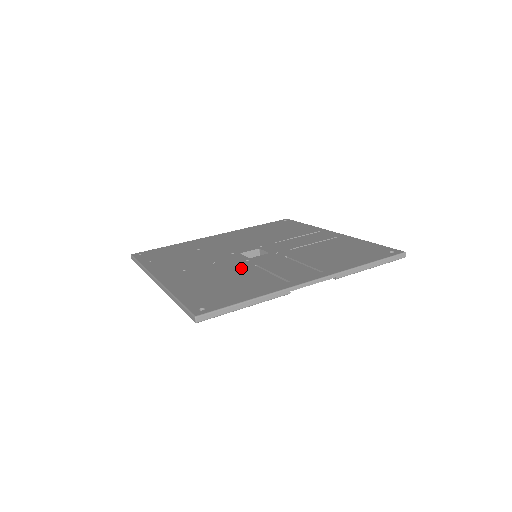
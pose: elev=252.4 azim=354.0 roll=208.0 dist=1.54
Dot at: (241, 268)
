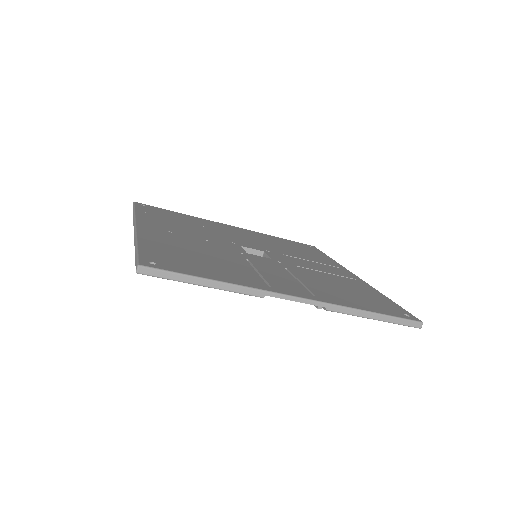
Dot at: (230, 255)
